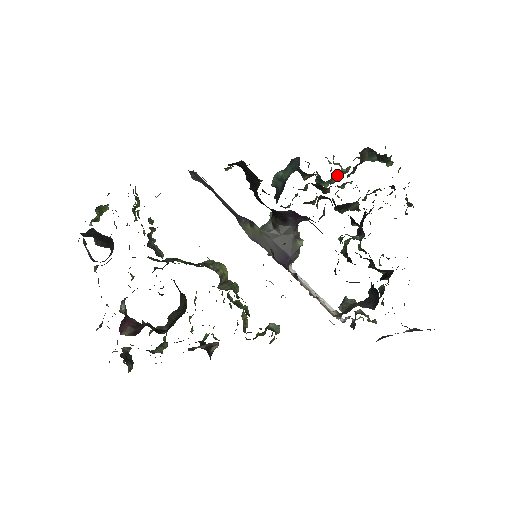
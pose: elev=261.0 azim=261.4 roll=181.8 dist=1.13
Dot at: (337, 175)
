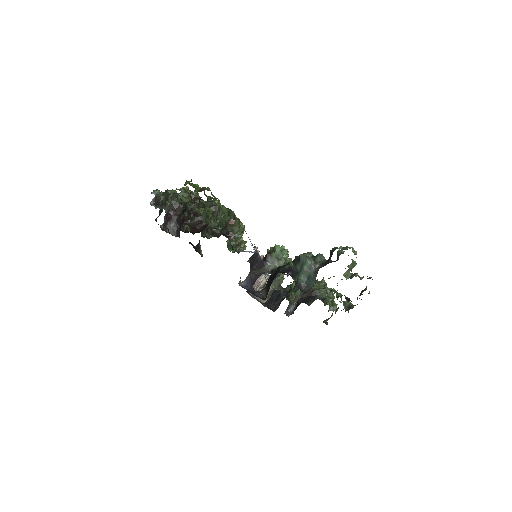
Dot at: occluded
